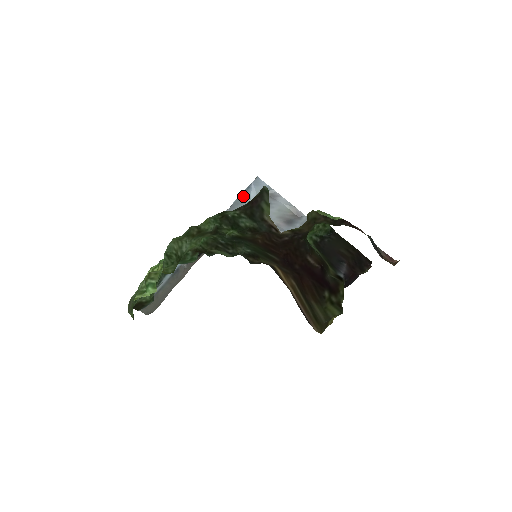
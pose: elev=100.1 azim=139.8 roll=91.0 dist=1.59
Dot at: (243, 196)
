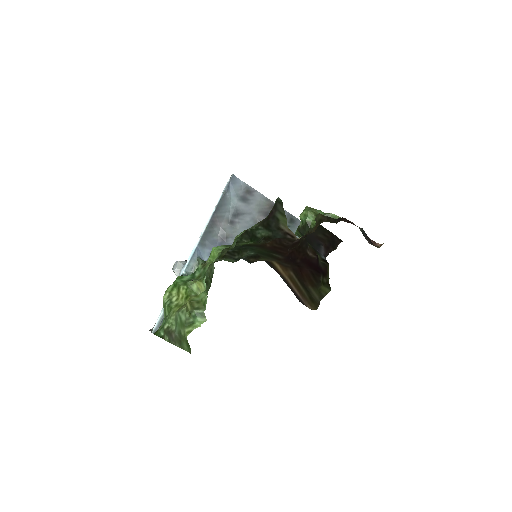
Dot at: (224, 197)
